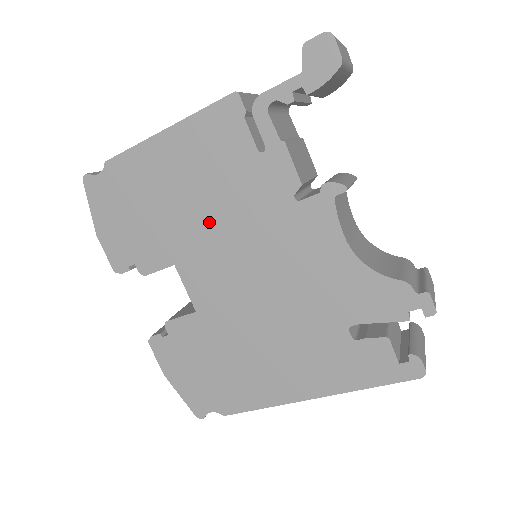
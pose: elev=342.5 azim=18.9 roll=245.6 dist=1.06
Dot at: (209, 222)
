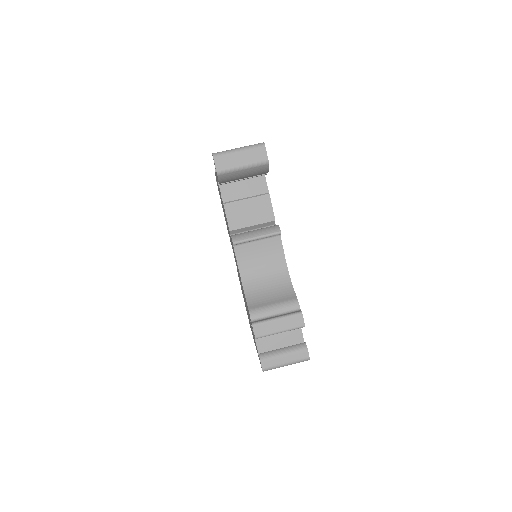
Dot at: (228, 230)
